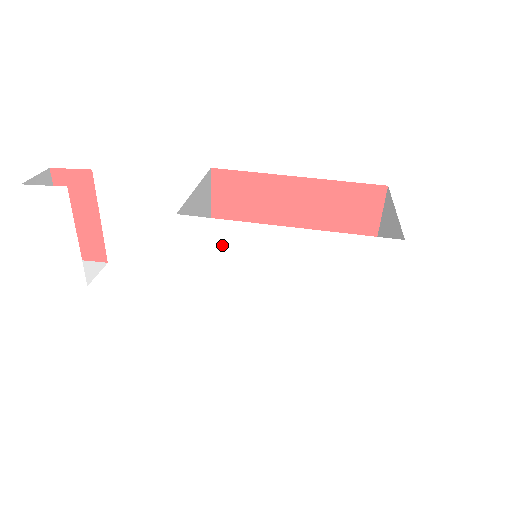
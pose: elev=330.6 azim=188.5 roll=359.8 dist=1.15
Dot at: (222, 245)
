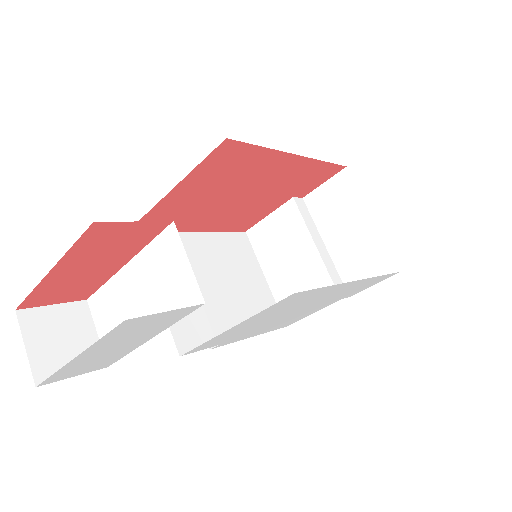
Dot at: (300, 300)
